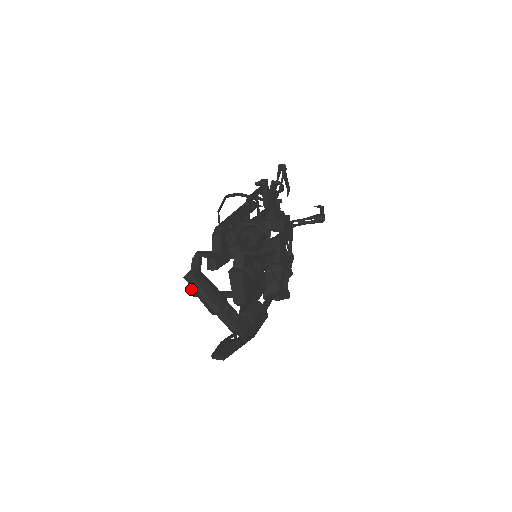
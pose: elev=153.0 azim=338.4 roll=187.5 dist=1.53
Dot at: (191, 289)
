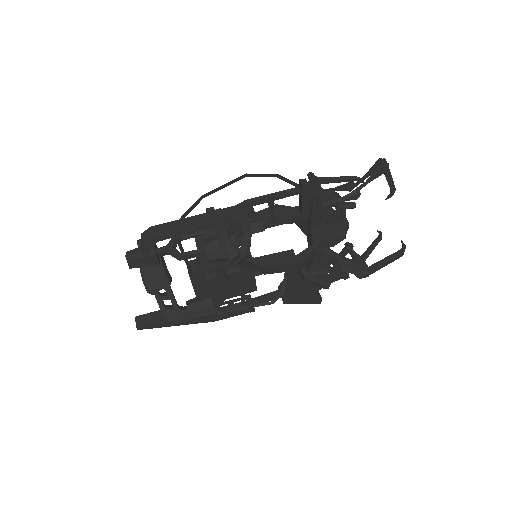
Dot at: occluded
